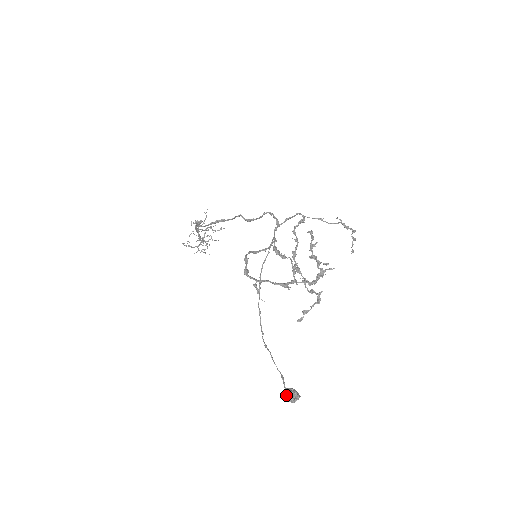
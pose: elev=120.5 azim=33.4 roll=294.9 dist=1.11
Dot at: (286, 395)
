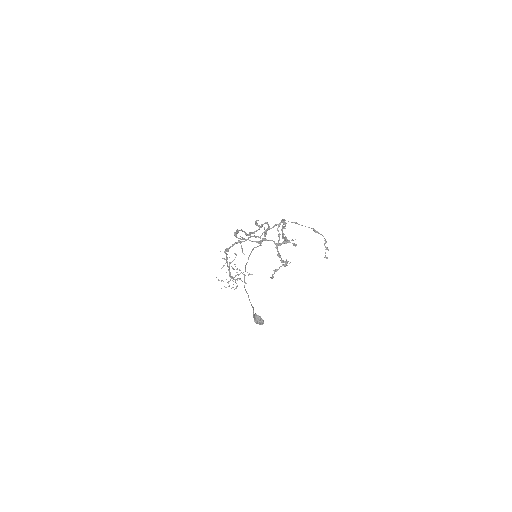
Dot at: occluded
